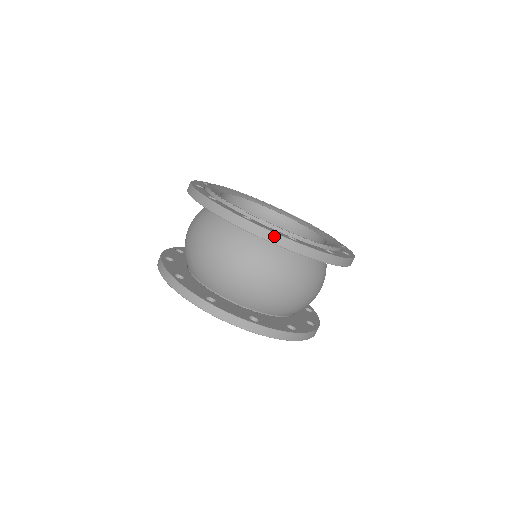
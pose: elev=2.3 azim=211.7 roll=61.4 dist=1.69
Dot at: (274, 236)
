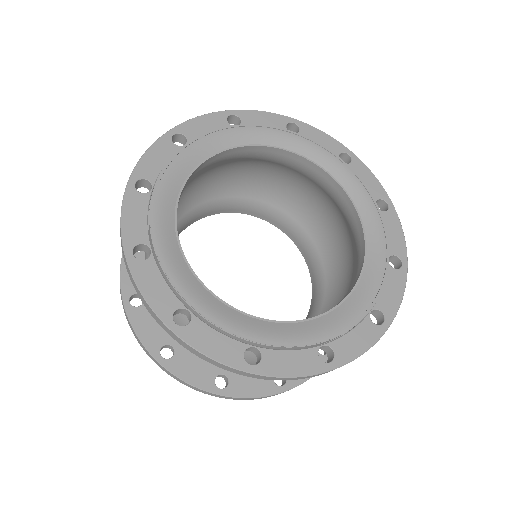
Dot at: (216, 363)
